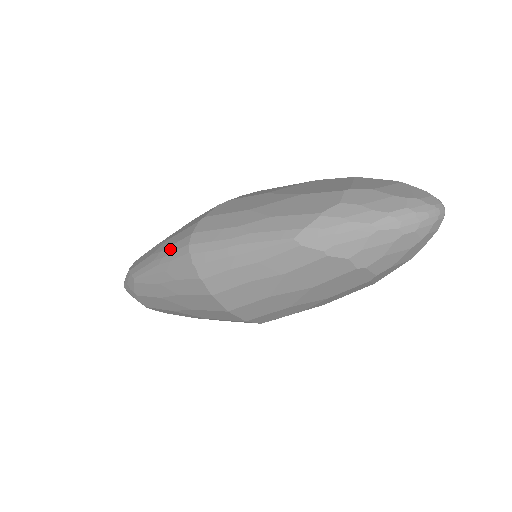
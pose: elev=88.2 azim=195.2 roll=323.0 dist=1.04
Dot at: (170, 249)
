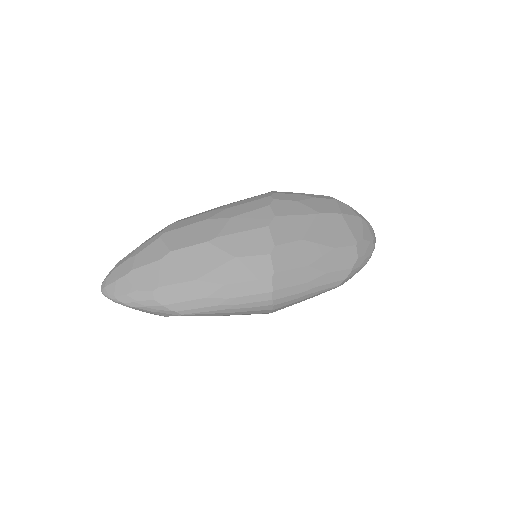
Dot at: (245, 300)
